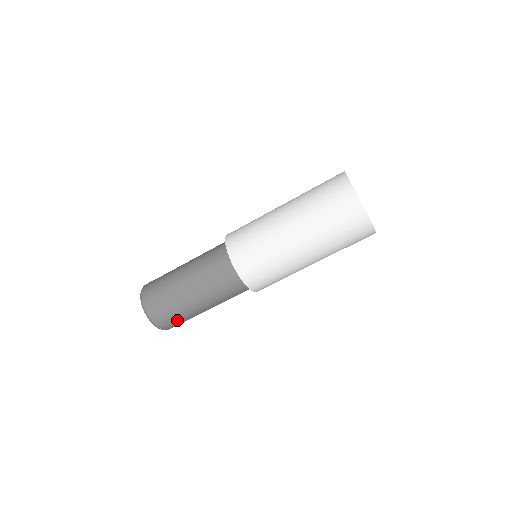
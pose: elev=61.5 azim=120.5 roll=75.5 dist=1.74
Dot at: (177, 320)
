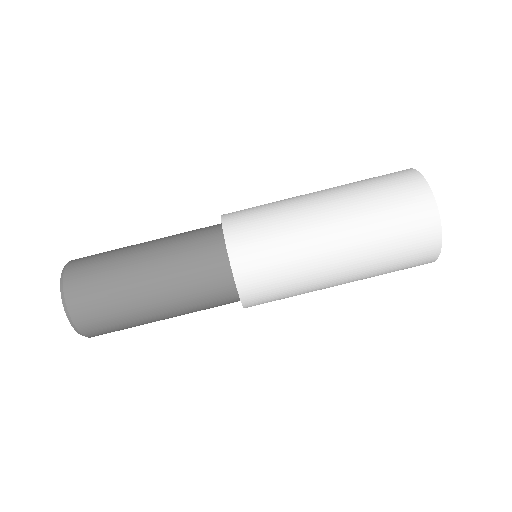
Dot at: (108, 320)
